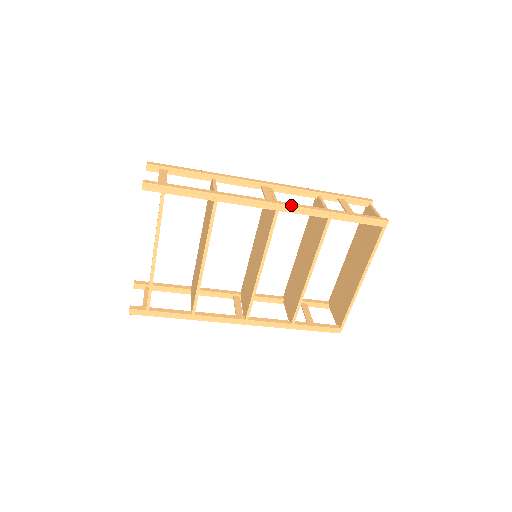
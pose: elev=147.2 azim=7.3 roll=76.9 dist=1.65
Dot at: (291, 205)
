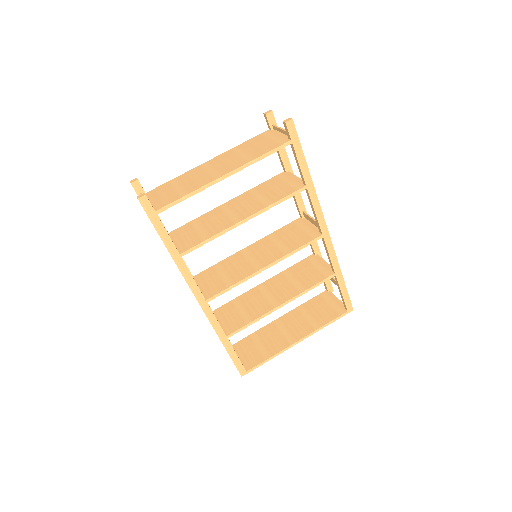
Dot at: occluded
